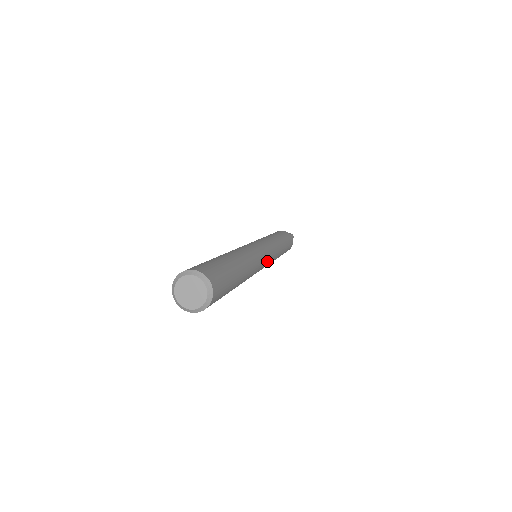
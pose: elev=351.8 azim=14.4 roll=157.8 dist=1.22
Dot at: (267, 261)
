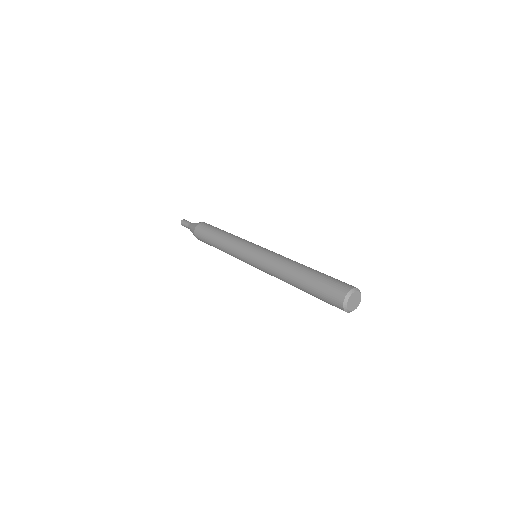
Dot at: occluded
